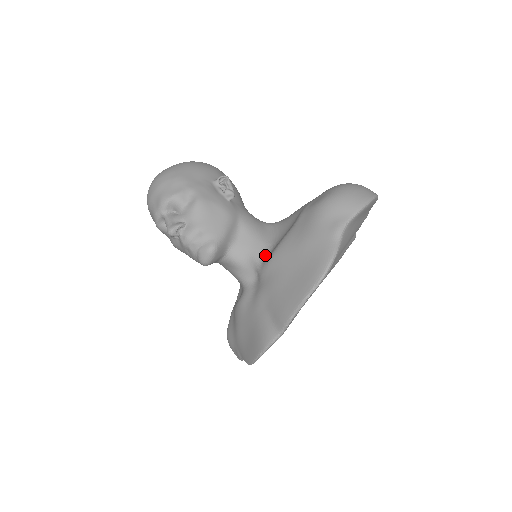
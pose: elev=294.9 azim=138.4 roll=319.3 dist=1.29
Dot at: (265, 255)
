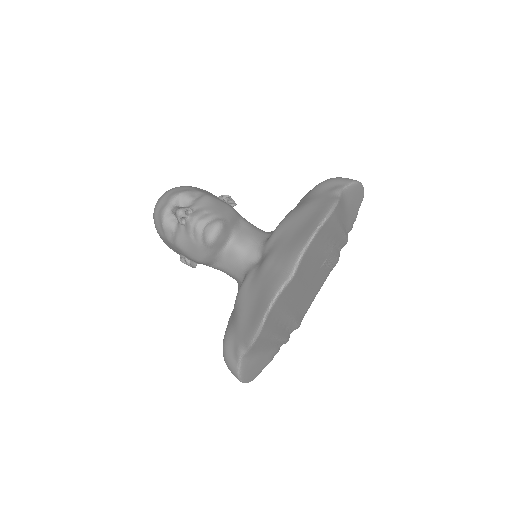
Dot at: occluded
